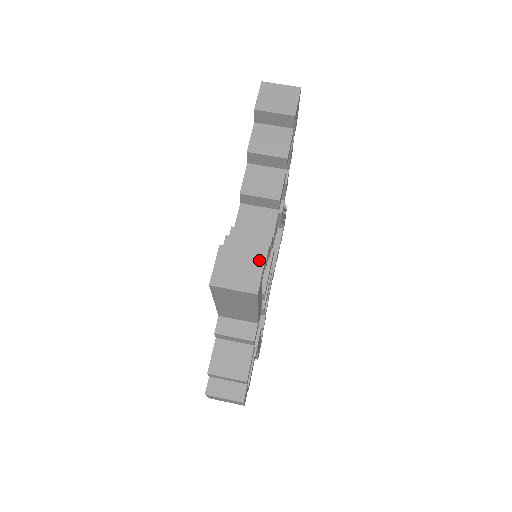
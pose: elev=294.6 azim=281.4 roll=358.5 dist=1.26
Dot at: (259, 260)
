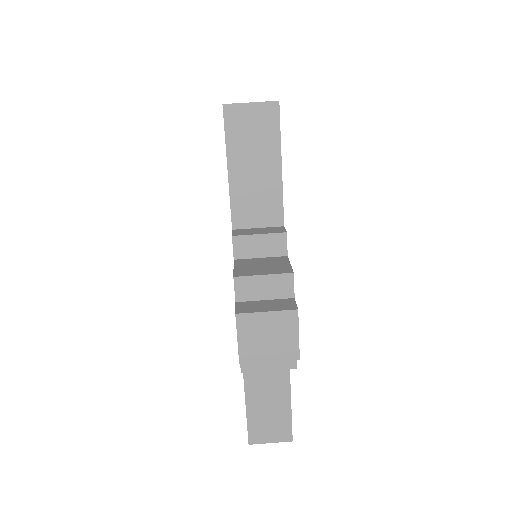
Dot at: occluded
